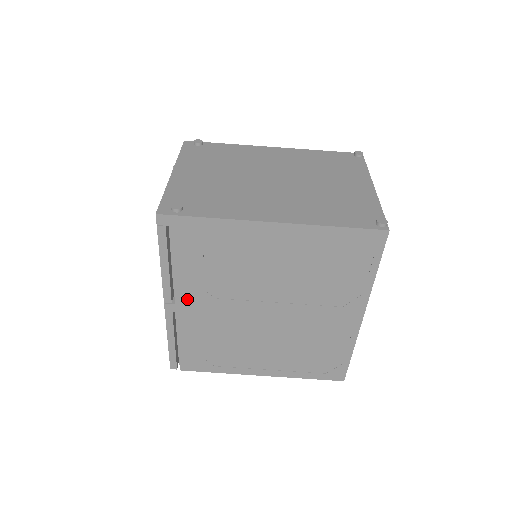
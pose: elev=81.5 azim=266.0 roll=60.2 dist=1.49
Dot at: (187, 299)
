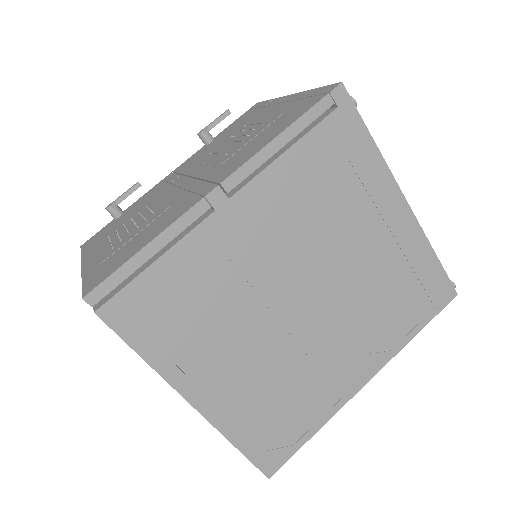
Dot at: (249, 206)
